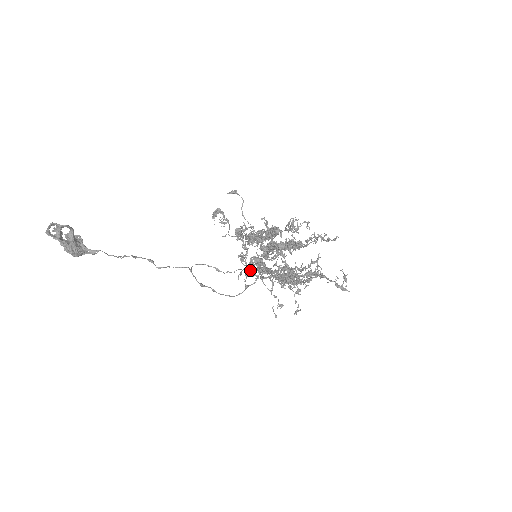
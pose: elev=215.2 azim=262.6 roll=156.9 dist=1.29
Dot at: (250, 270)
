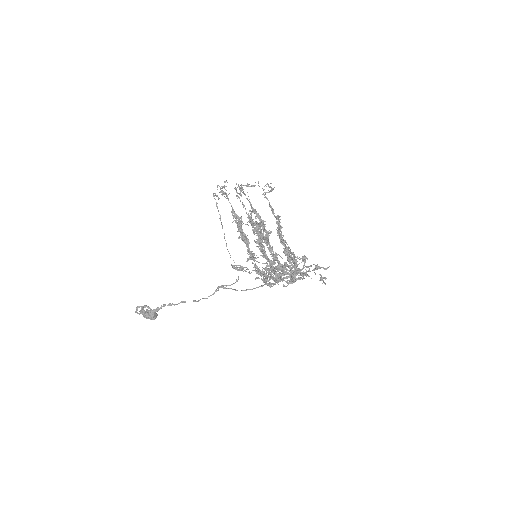
Dot at: occluded
